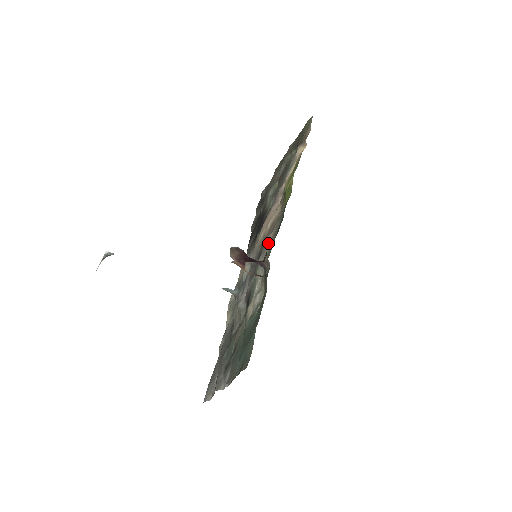
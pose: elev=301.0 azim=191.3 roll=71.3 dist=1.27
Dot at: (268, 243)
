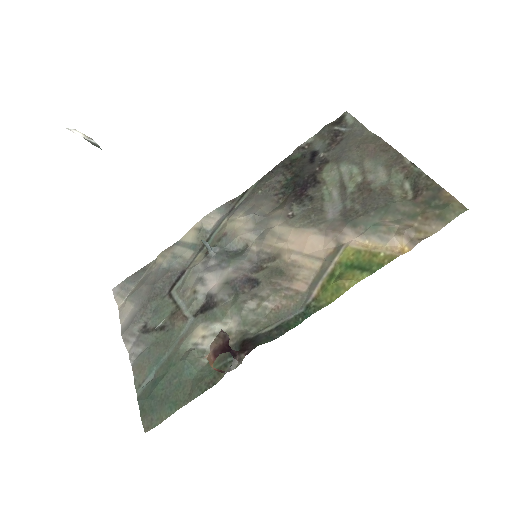
Dot at: (267, 307)
